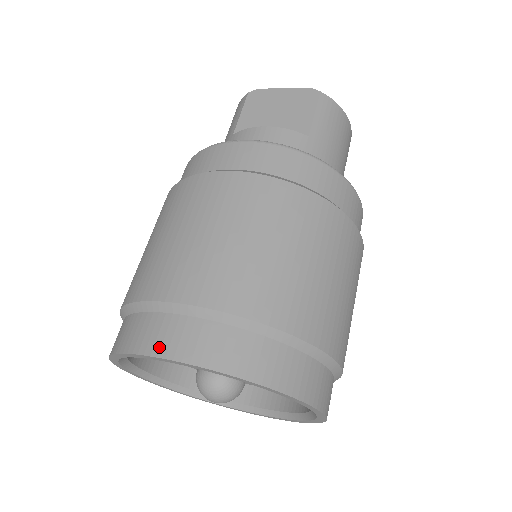
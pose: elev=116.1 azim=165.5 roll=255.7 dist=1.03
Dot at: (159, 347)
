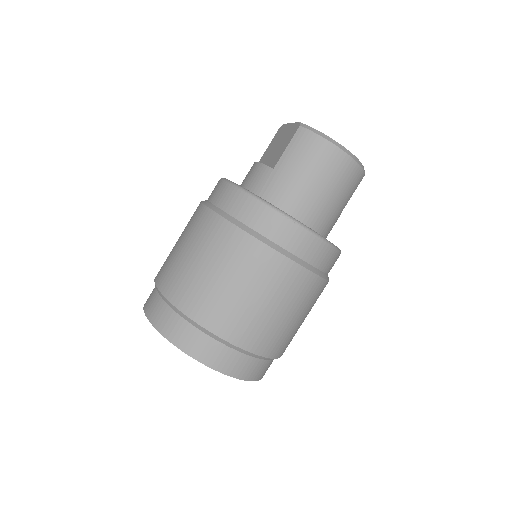
Dot at: (146, 301)
